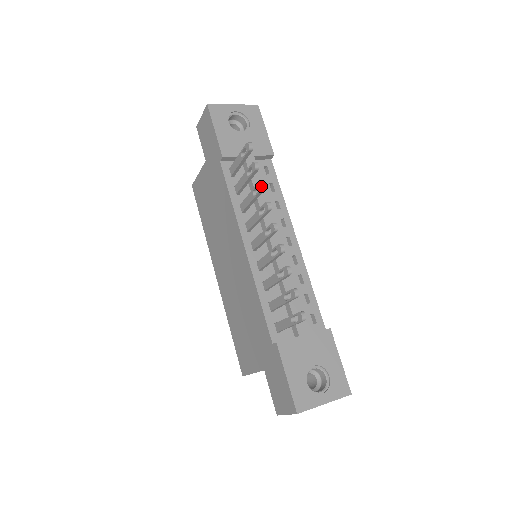
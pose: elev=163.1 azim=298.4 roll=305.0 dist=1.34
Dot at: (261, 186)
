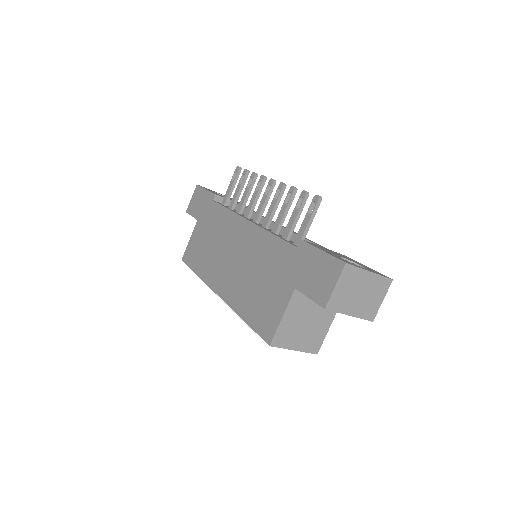
Dot at: (254, 173)
